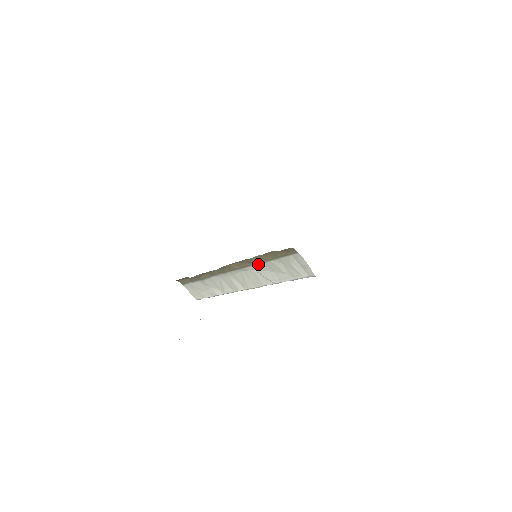
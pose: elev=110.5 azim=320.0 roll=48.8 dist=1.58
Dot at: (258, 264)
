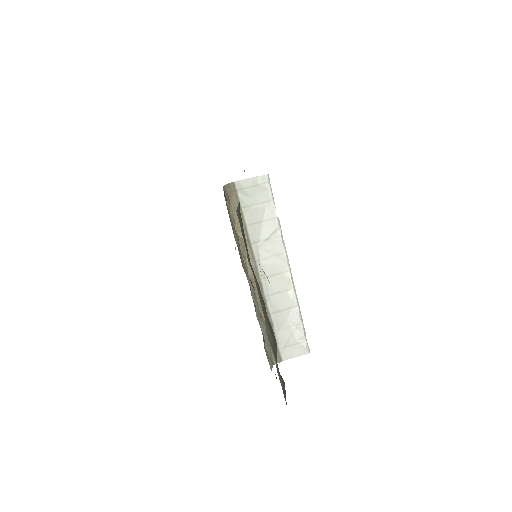
Dot at: (249, 237)
